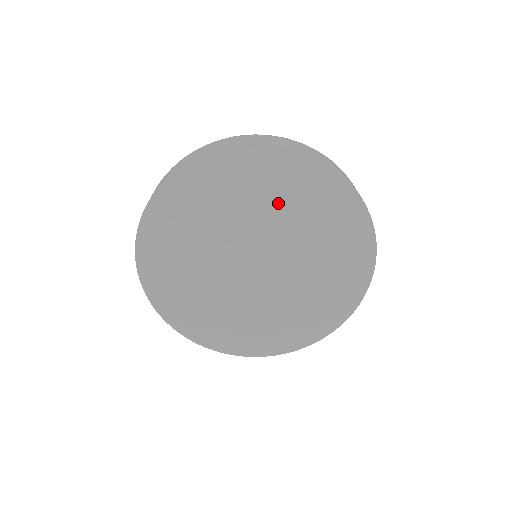
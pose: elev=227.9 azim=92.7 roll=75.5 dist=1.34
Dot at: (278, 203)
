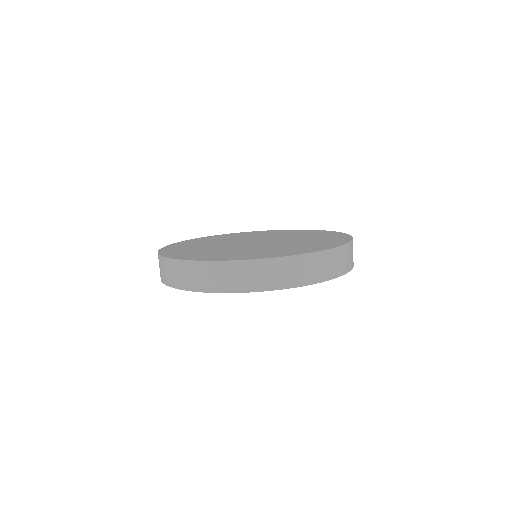
Dot at: occluded
